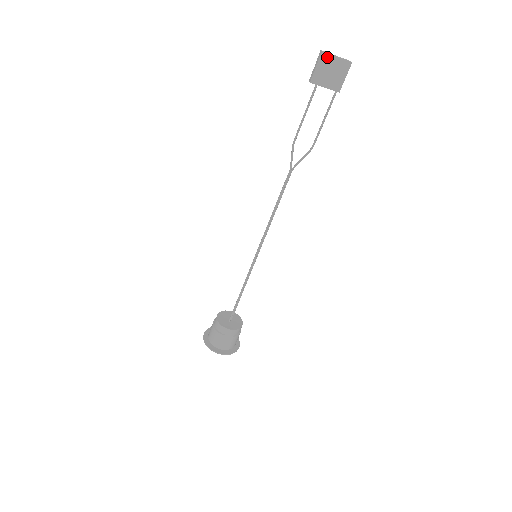
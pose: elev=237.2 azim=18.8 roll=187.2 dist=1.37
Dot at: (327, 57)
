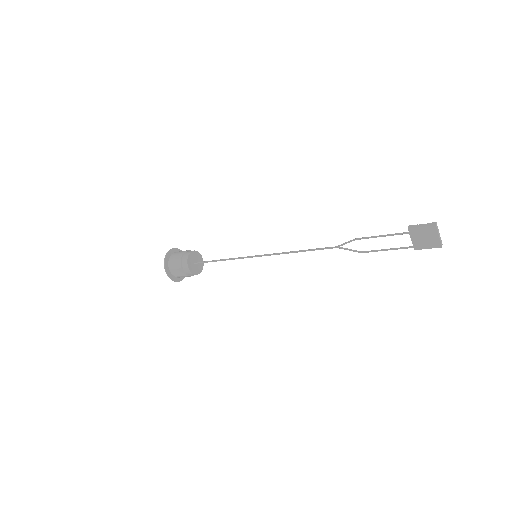
Dot at: (434, 230)
